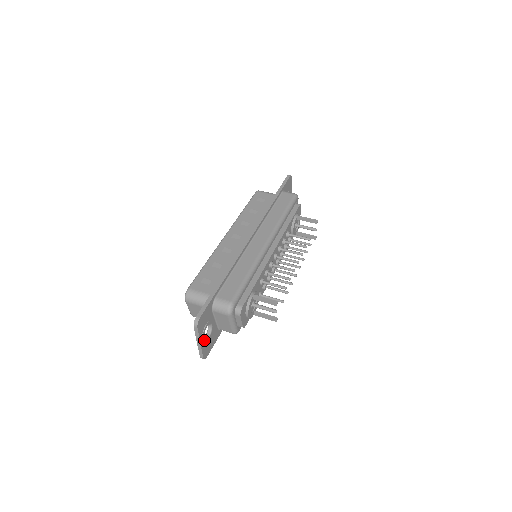
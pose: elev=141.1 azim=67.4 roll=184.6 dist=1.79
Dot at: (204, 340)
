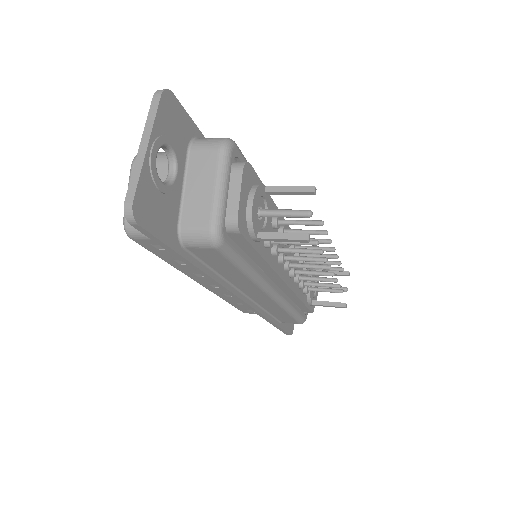
Dot at: (155, 159)
